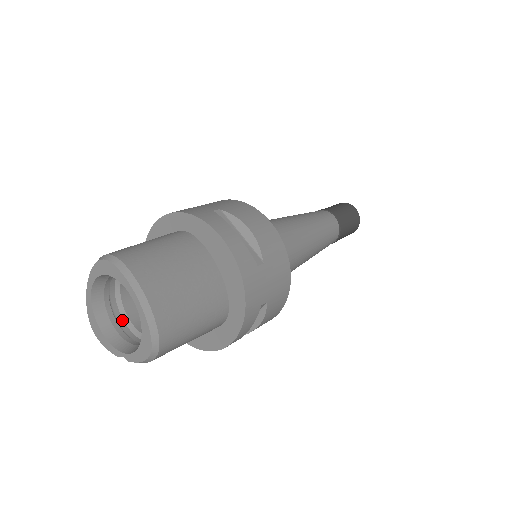
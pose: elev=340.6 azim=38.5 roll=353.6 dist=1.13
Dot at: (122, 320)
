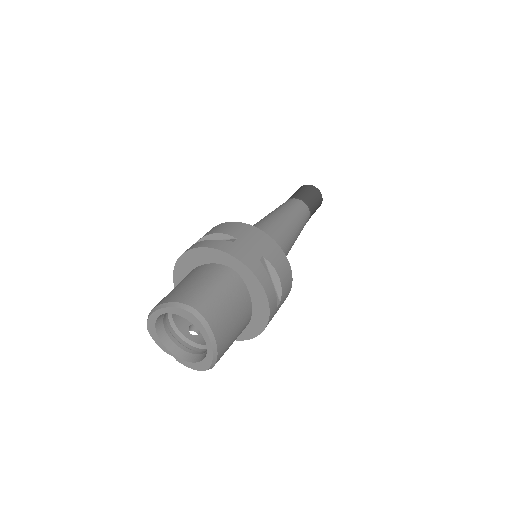
Dot at: (168, 321)
